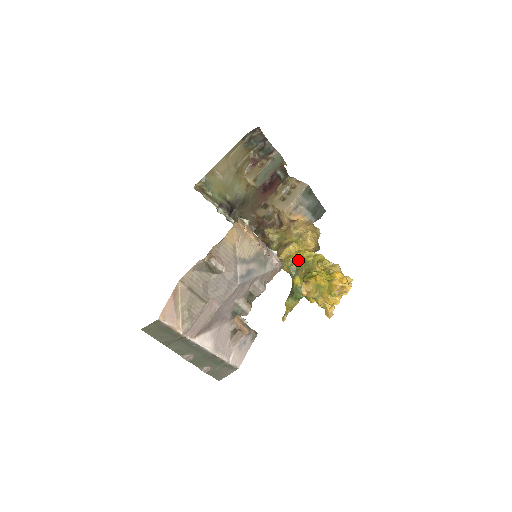
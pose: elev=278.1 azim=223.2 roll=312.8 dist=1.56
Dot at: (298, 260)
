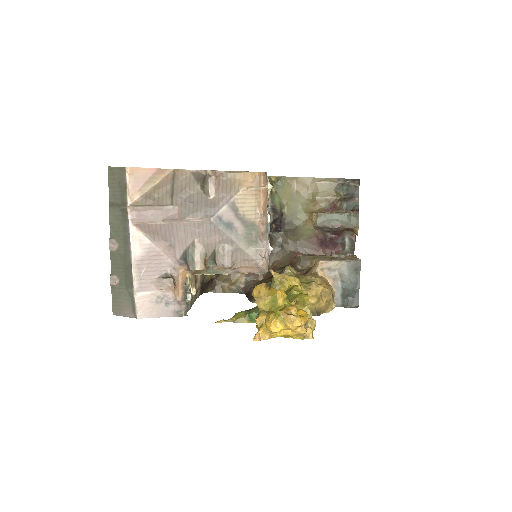
Dot at: (286, 291)
